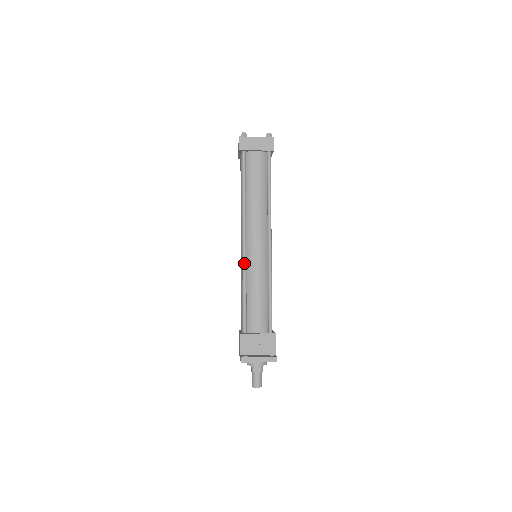
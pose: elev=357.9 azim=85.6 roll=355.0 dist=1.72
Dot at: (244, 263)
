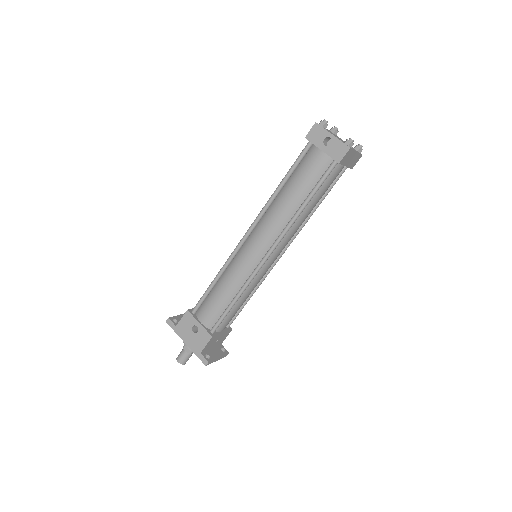
Dot at: occluded
